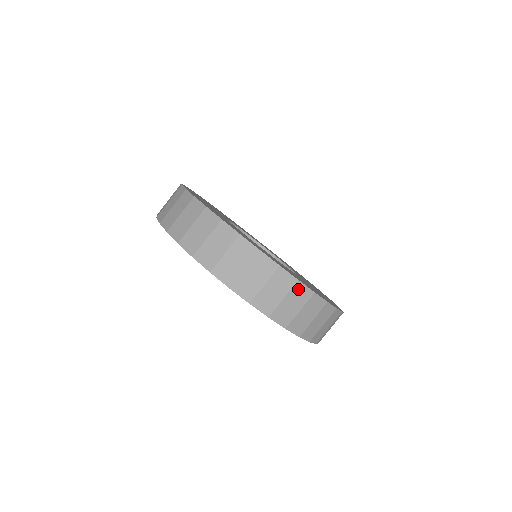
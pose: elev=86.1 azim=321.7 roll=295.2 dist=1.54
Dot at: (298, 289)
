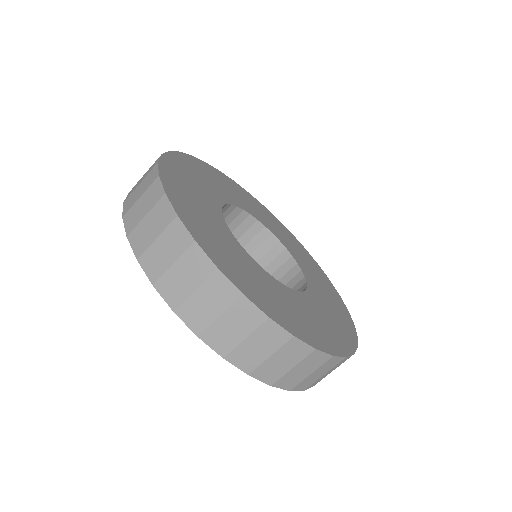
Dot at: (341, 362)
